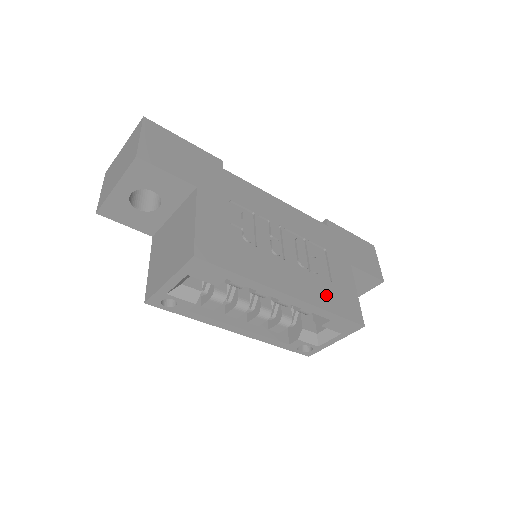
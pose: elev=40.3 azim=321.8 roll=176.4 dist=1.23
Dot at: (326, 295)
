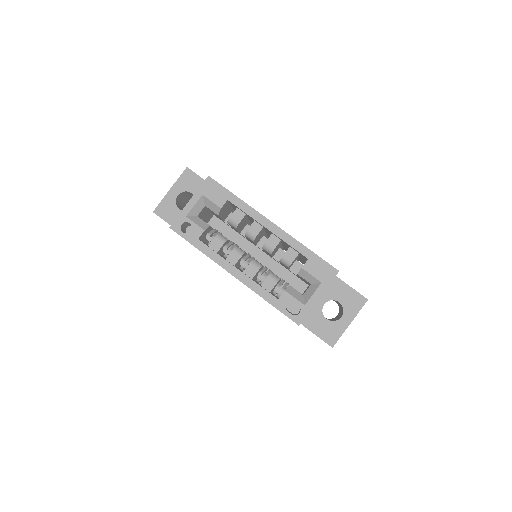
Dot at: occluded
